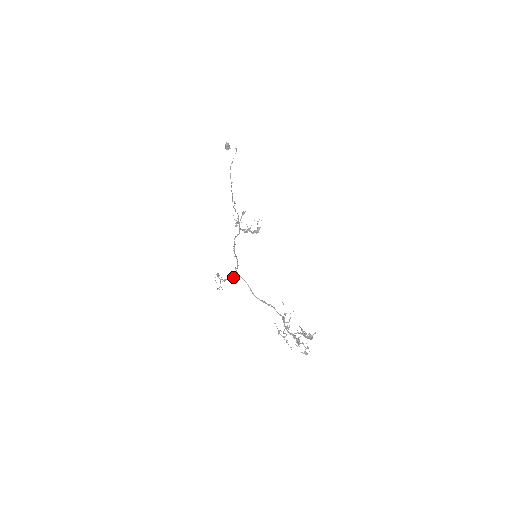
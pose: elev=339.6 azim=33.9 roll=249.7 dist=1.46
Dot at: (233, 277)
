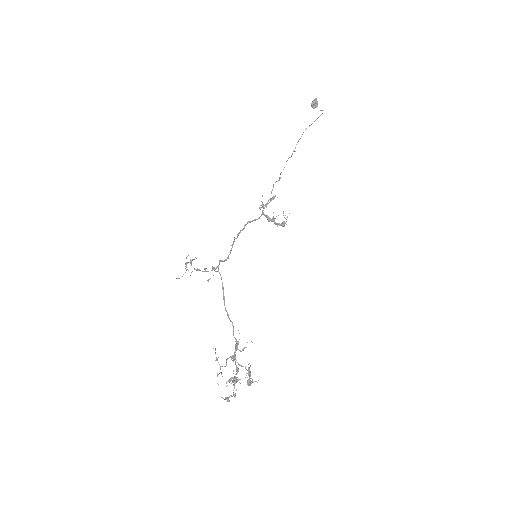
Dot at: (208, 271)
